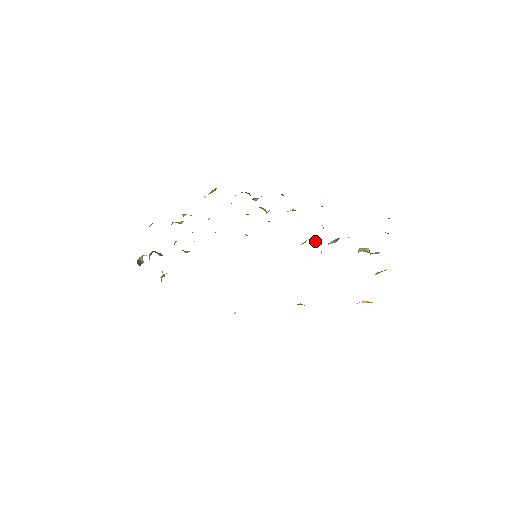
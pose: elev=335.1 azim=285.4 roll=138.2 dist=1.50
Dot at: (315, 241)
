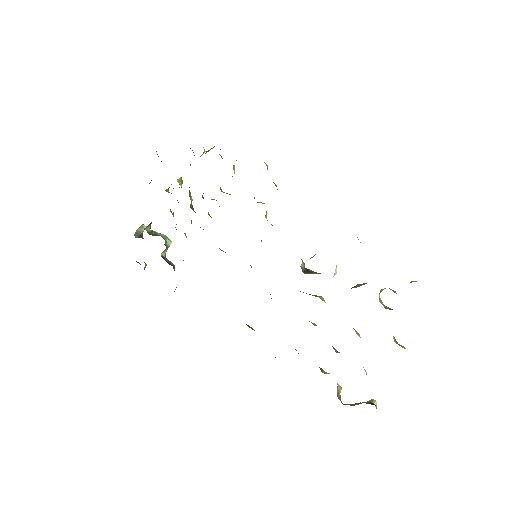
Dot at: occluded
